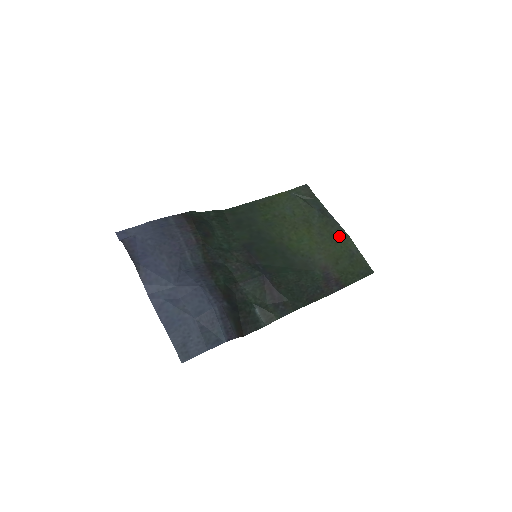
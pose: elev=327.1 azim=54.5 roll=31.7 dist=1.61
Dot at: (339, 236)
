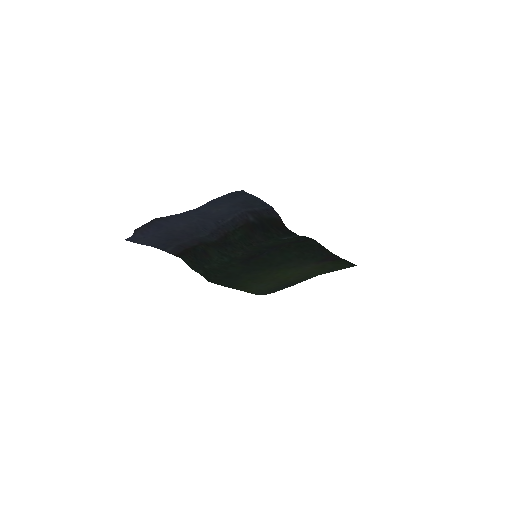
Dot at: (312, 276)
